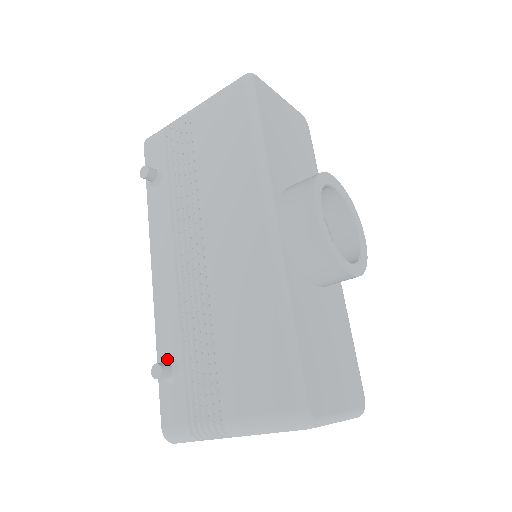
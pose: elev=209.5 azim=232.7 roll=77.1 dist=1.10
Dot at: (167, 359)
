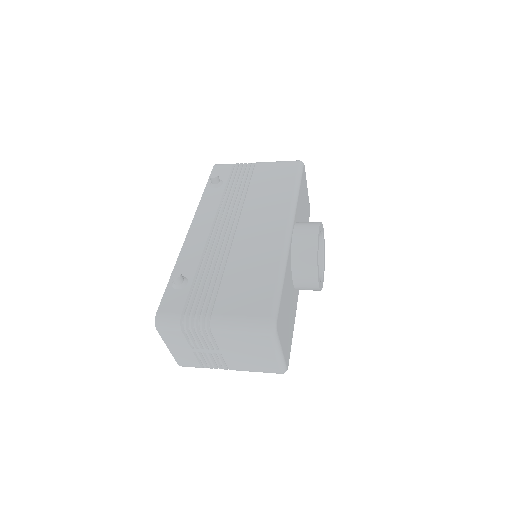
Dot at: occluded
